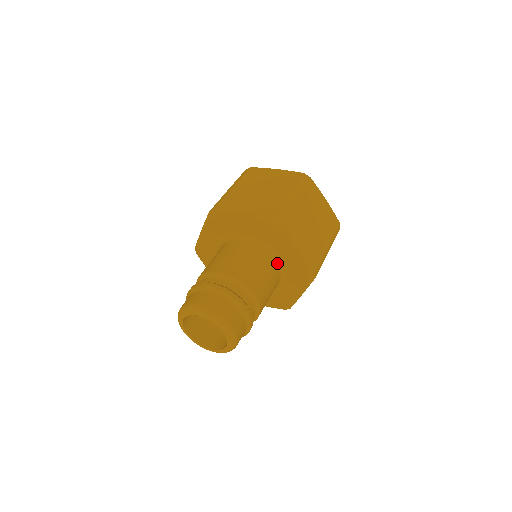
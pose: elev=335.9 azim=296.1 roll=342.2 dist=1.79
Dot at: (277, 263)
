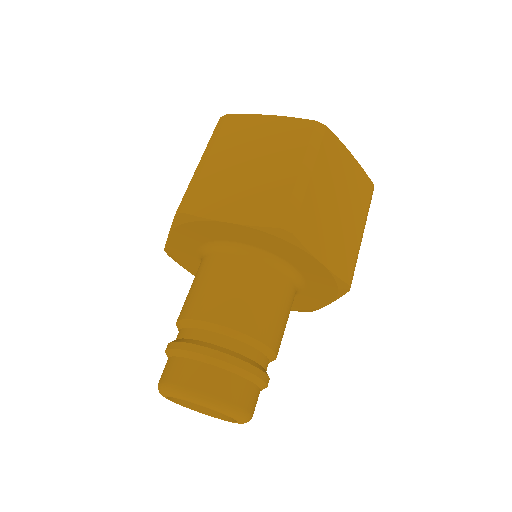
Dot at: (291, 277)
